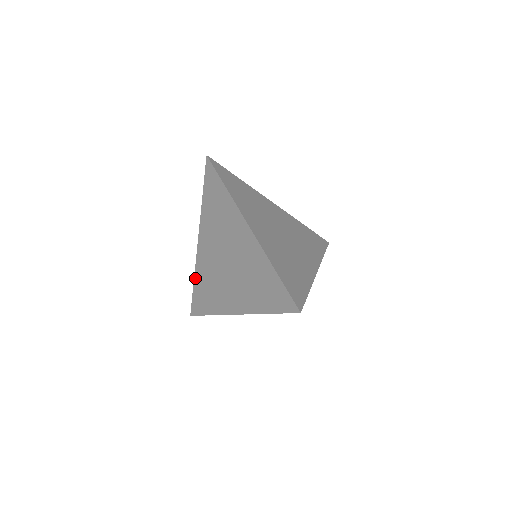
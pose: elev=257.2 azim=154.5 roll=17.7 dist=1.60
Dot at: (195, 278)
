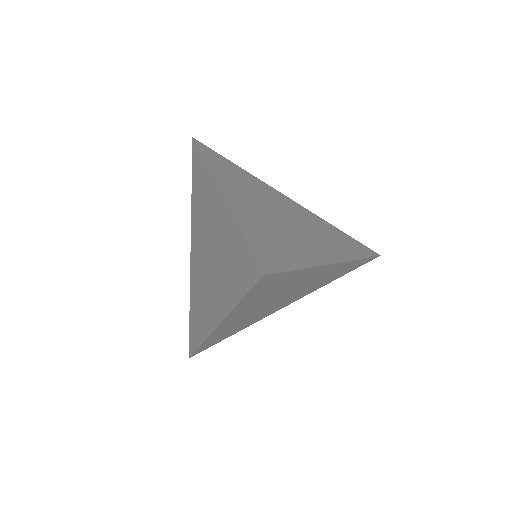
Dot at: (190, 301)
